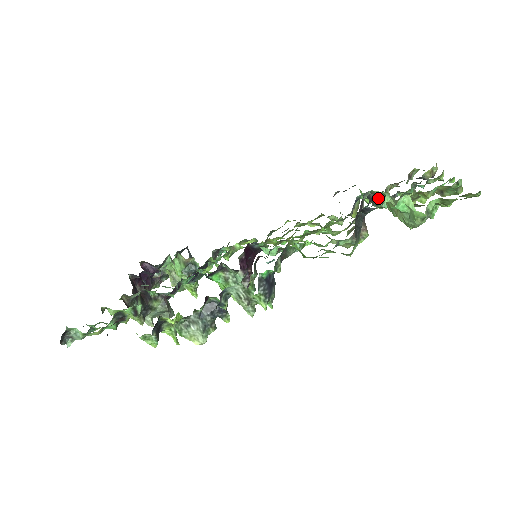
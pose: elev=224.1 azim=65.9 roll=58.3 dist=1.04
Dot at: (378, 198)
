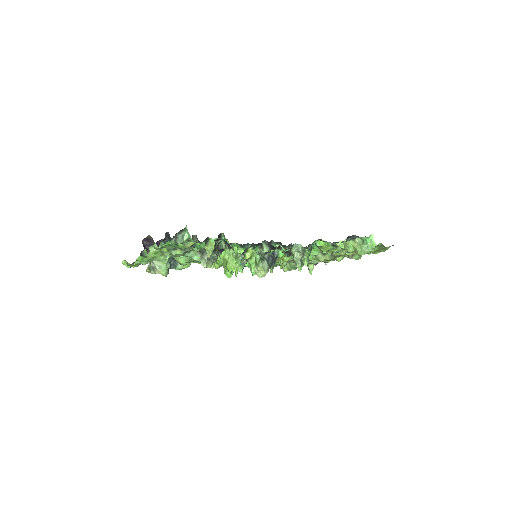
Dot at: (345, 240)
